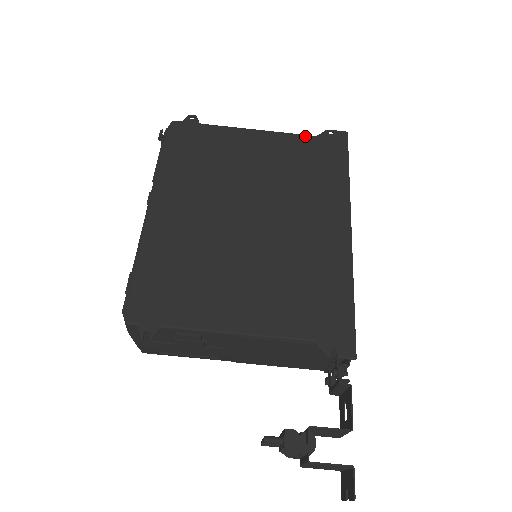
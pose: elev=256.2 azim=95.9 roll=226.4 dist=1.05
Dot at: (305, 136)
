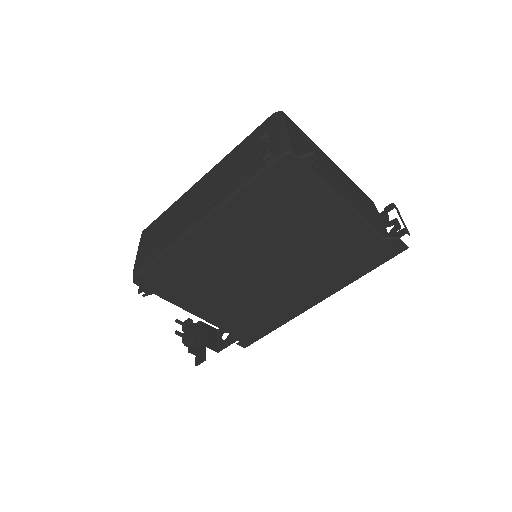
Dot at: (375, 234)
